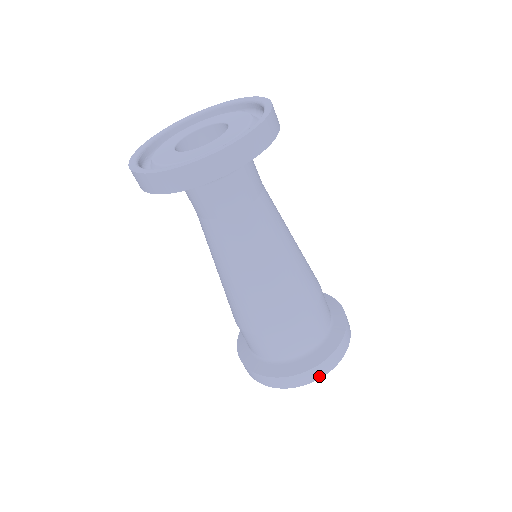
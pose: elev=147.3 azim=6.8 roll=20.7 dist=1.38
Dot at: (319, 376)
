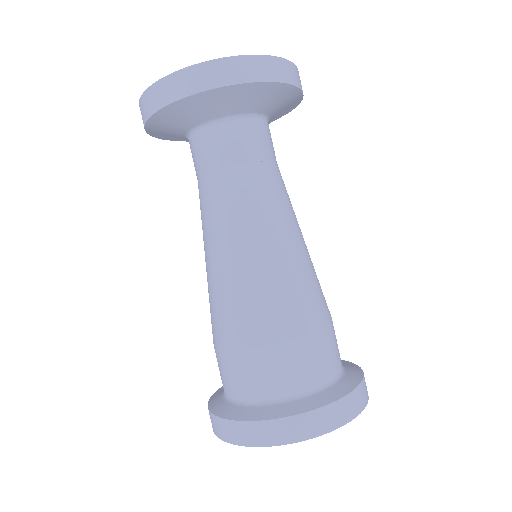
Dot at: (320, 430)
